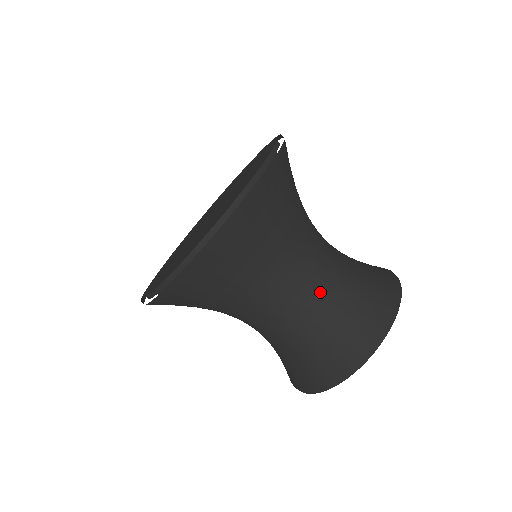
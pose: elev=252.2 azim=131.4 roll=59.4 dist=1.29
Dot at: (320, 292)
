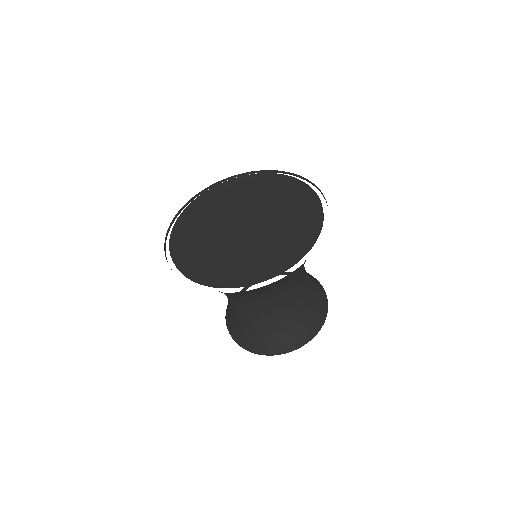
Dot at: (278, 312)
